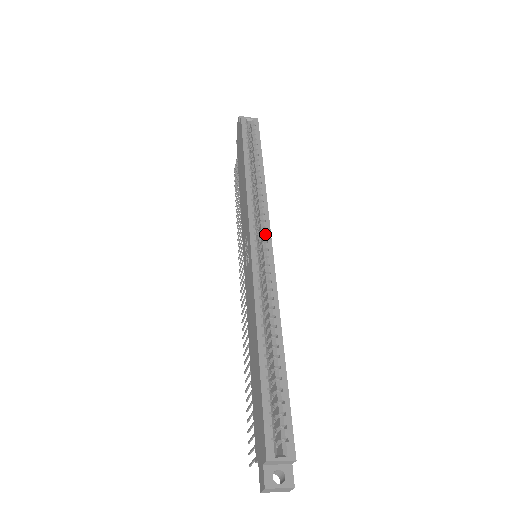
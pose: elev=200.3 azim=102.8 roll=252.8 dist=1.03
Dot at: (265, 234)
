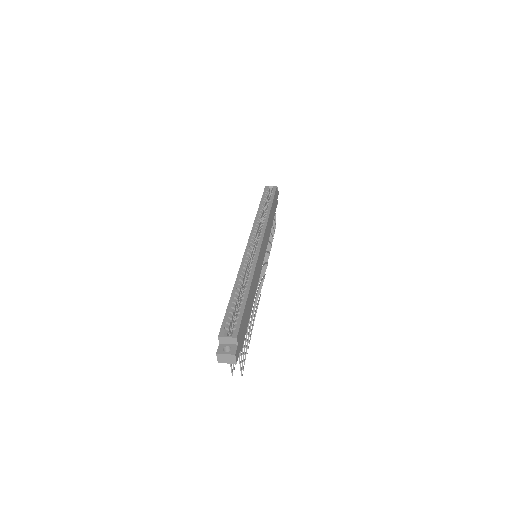
Dot at: (259, 240)
